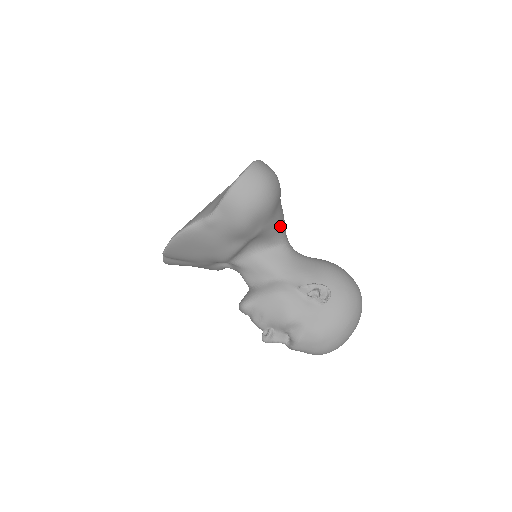
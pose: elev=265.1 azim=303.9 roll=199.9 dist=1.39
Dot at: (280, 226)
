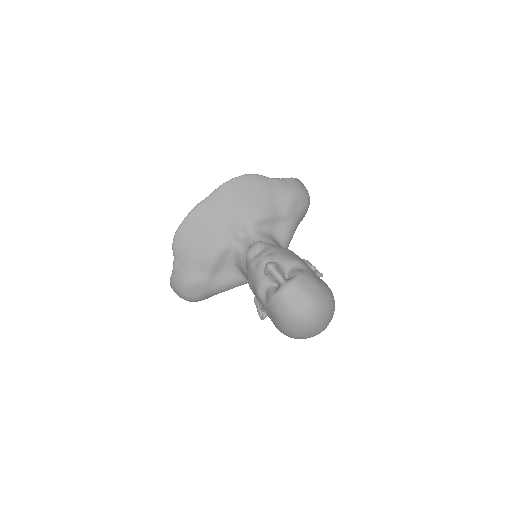
Dot at: (291, 238)
